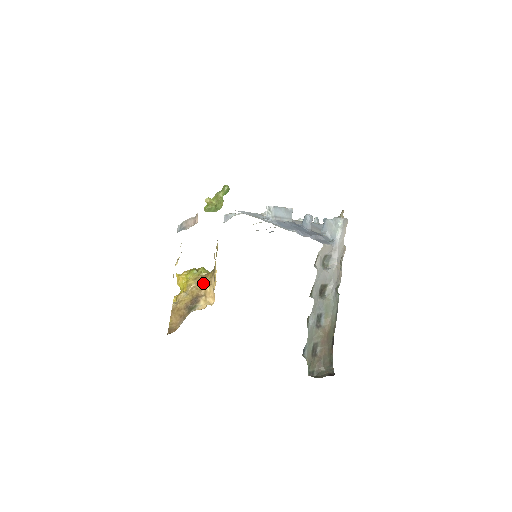
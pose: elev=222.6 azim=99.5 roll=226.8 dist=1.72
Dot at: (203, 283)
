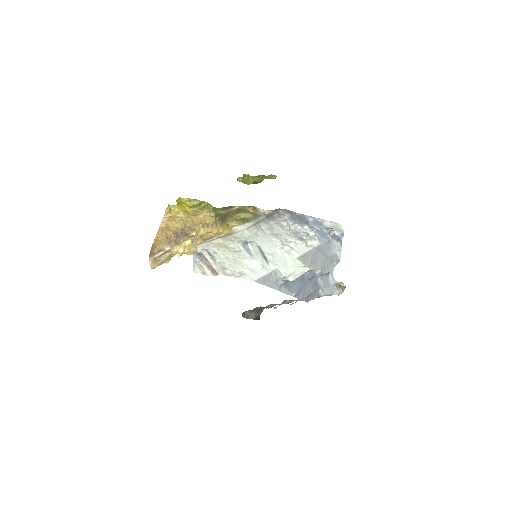
Dot at: (200, 221)
